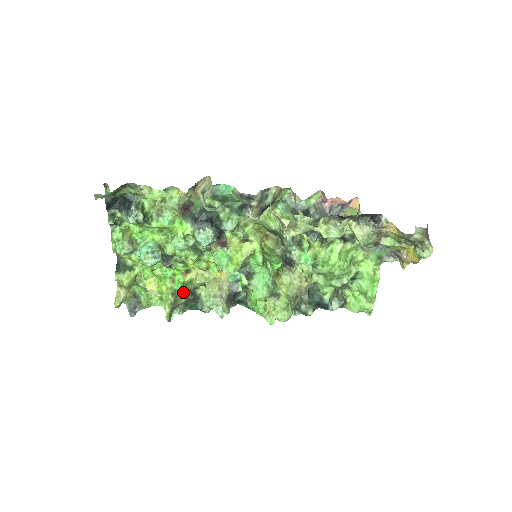
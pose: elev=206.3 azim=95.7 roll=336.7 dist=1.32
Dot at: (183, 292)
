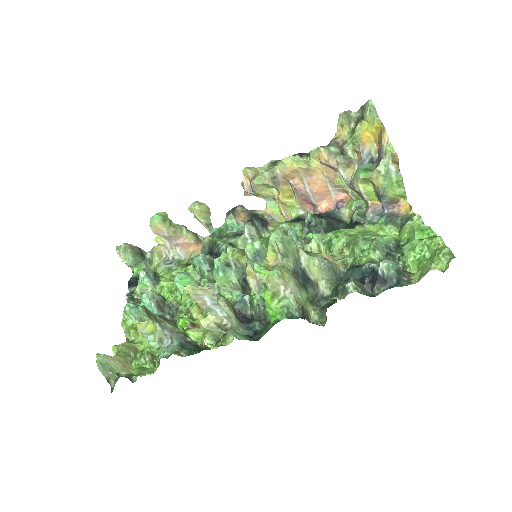
Dot at: (181, 331)
